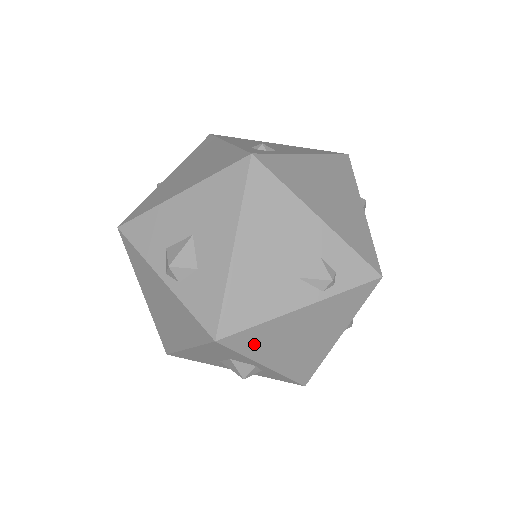
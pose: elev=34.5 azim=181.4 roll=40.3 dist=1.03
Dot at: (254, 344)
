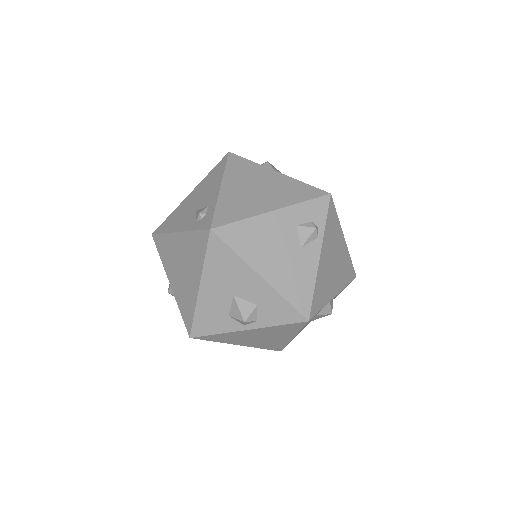
Dot at: (321, 298)
